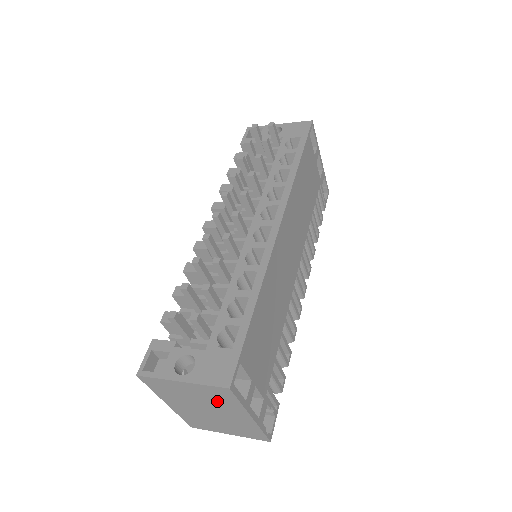
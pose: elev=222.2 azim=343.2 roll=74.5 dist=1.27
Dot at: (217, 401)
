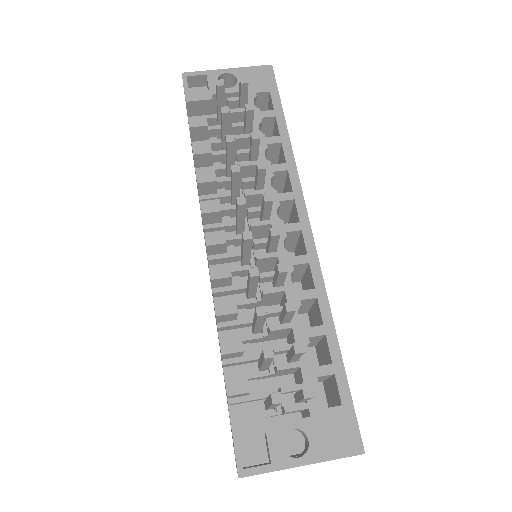
Dot at: occluded
